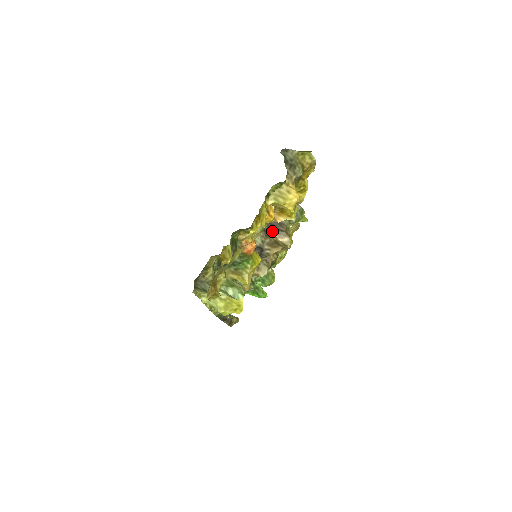
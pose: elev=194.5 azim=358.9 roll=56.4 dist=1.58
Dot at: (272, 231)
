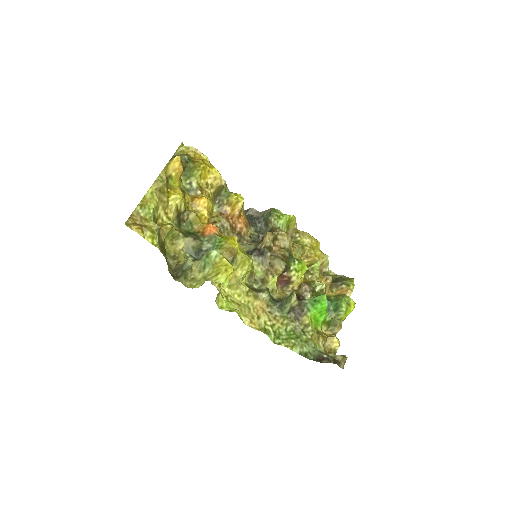
Dot at: occluded
